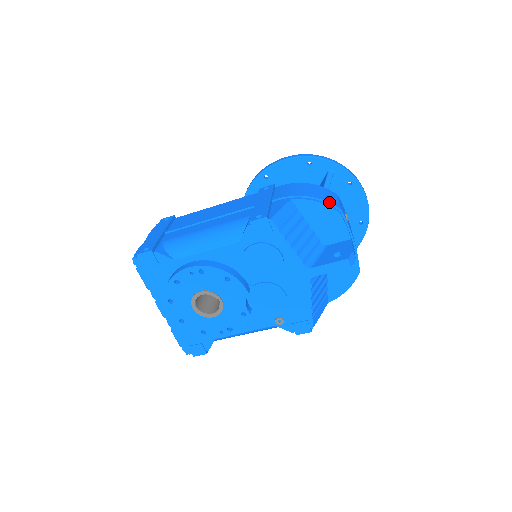
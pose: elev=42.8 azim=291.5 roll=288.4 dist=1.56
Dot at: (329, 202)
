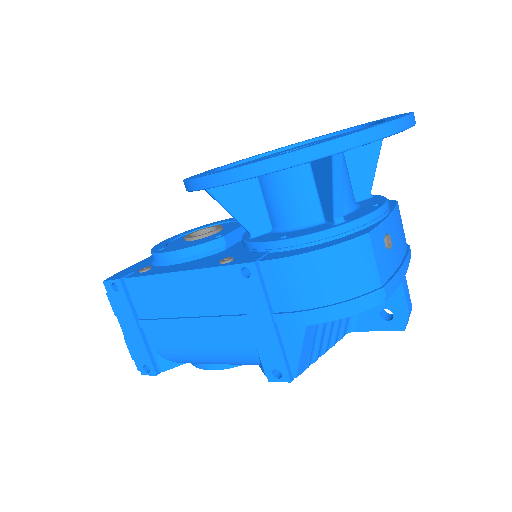
Dot at: (366, 304)
